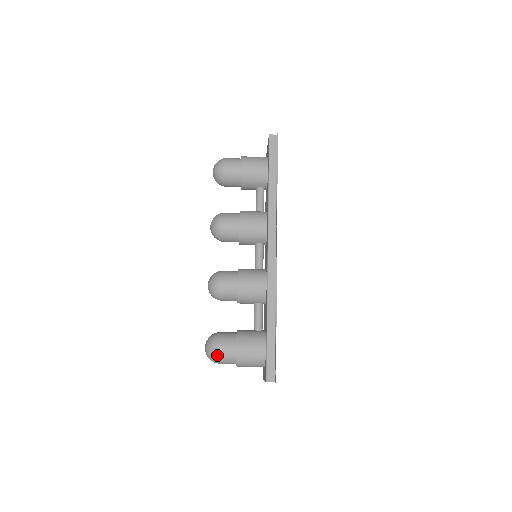
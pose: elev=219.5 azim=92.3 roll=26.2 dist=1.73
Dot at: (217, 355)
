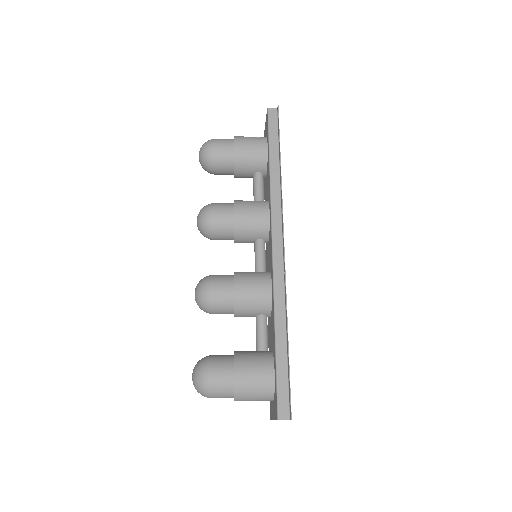
Dot at: (209, 385)
